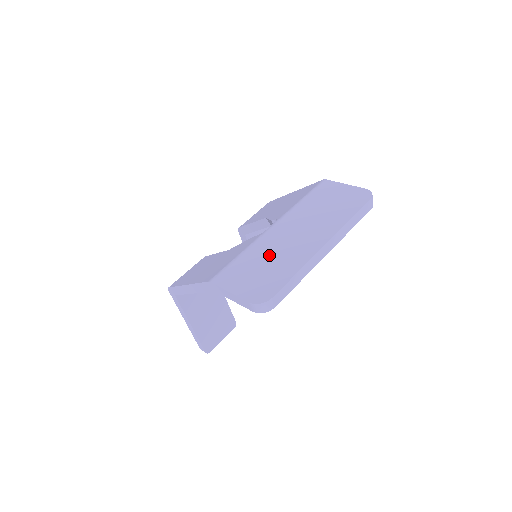
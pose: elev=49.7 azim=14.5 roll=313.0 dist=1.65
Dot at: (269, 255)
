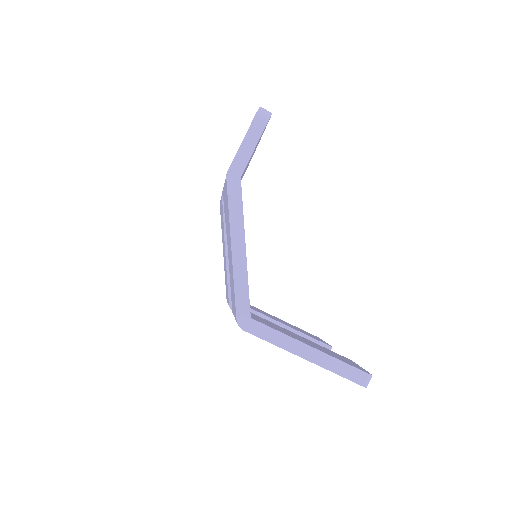
Dot at: occluded
